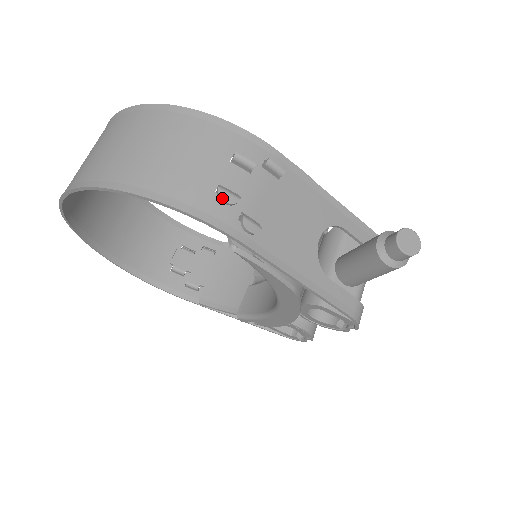
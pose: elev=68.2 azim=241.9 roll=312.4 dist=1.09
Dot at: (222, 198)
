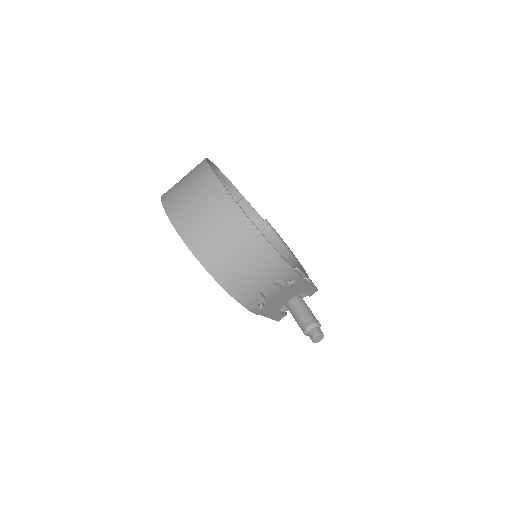
Dot at: (258, 302)
